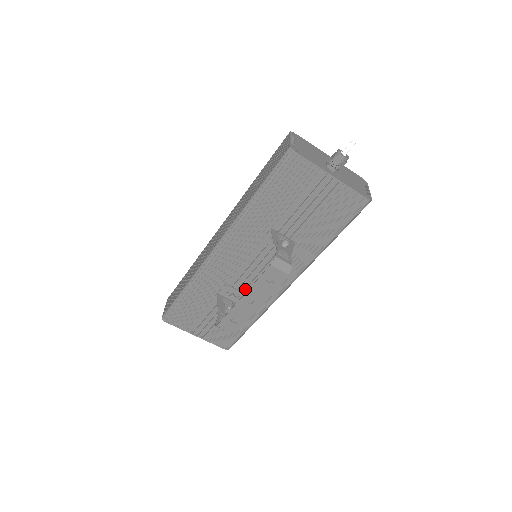
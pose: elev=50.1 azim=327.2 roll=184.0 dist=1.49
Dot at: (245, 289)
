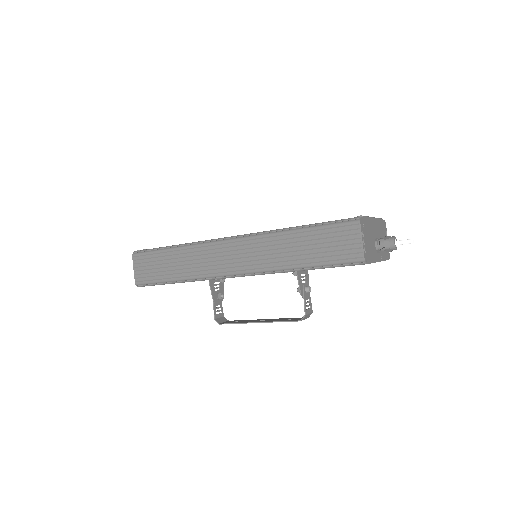
Dot at: occluded
